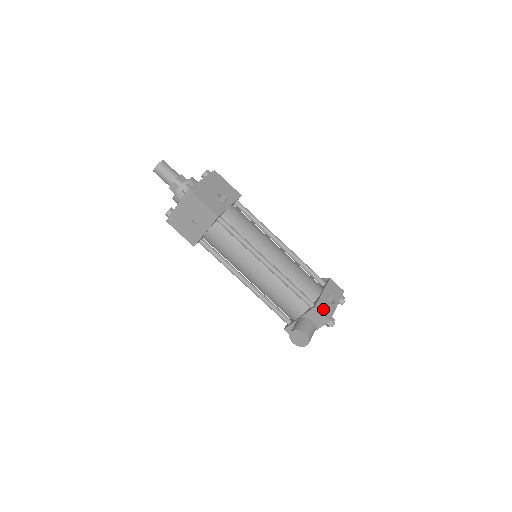
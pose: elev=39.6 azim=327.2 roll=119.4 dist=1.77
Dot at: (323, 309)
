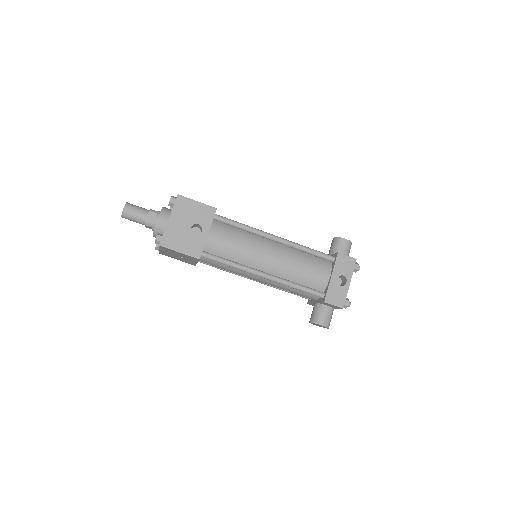
Dot at: (334, 299)
